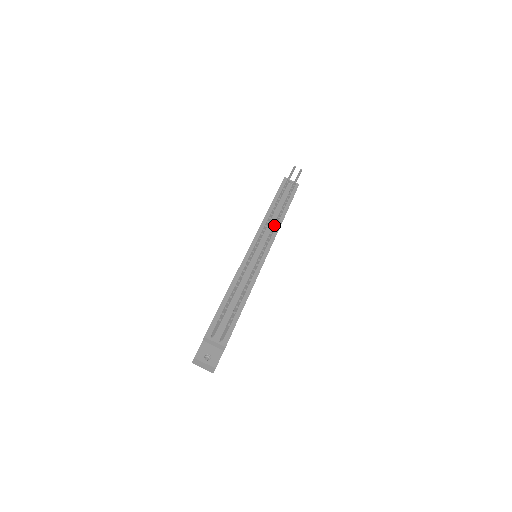
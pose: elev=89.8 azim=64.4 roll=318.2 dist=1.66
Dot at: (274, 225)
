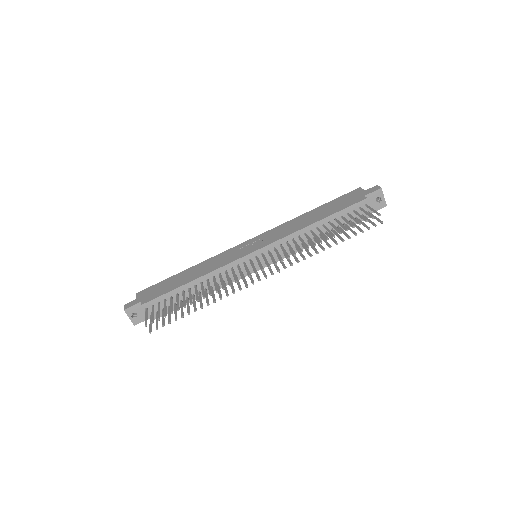
Dot at: (278, 271)
